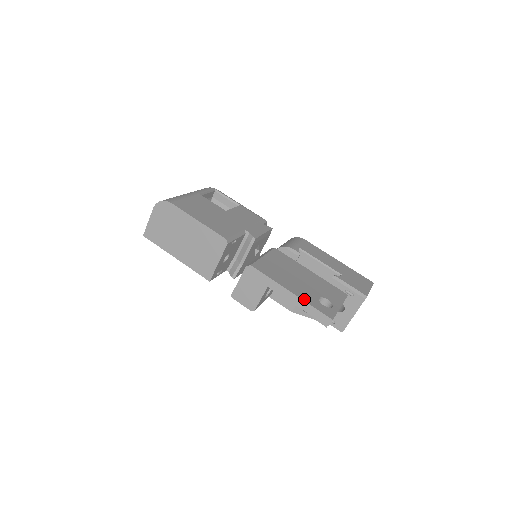
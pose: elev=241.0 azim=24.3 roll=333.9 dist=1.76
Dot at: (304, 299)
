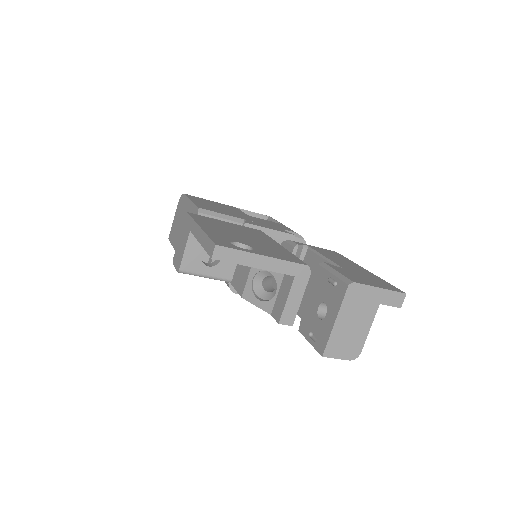
Dot at: (207, 232)
